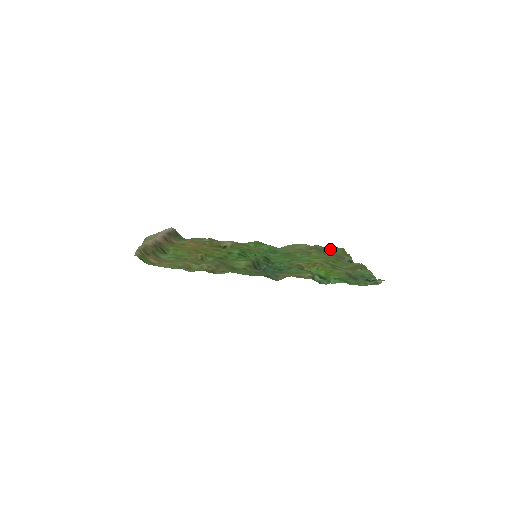
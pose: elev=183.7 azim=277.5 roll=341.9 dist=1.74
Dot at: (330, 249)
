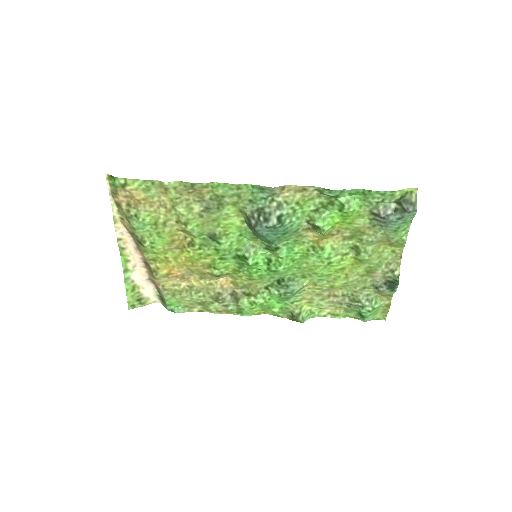
Dot at: occluded
